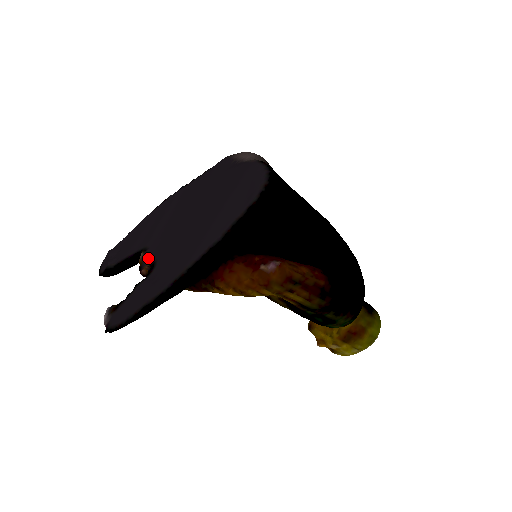
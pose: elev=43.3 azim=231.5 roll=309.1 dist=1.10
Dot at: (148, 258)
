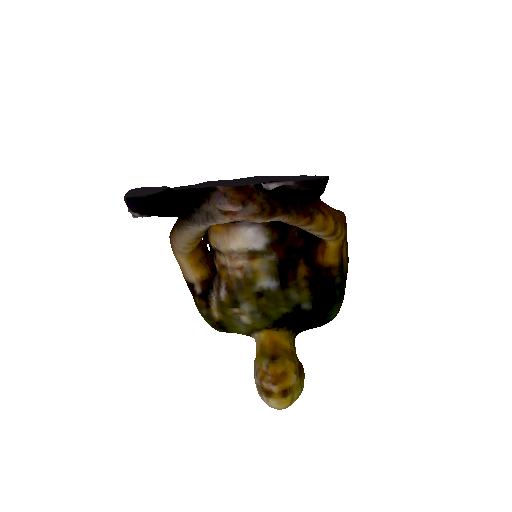
Dot at: occluded
